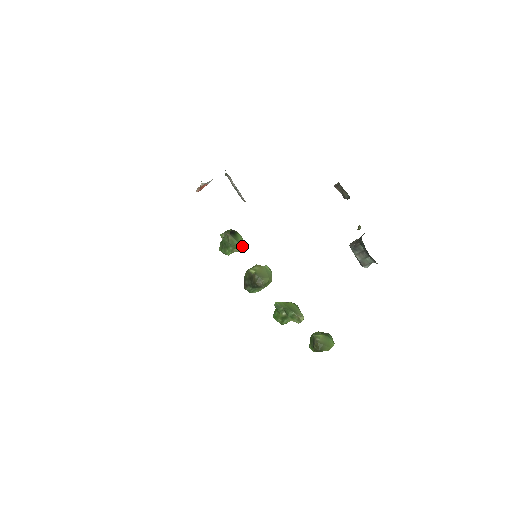
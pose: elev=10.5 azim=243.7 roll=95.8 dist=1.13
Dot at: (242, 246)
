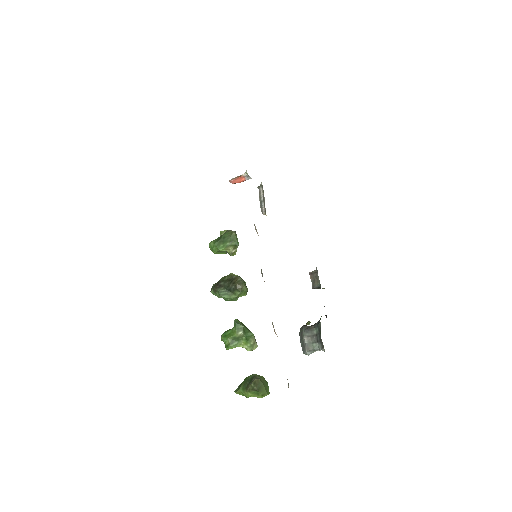
Dot at: occluded
